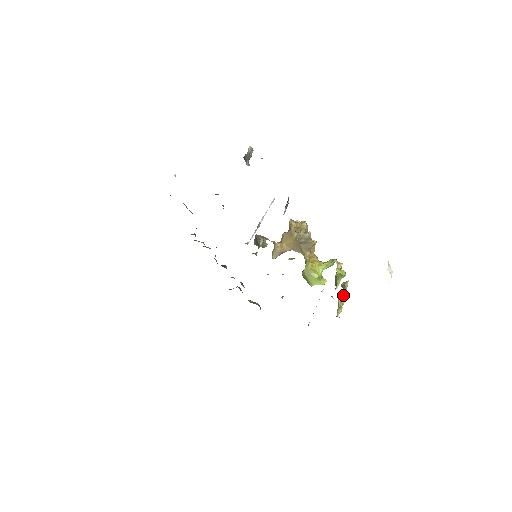
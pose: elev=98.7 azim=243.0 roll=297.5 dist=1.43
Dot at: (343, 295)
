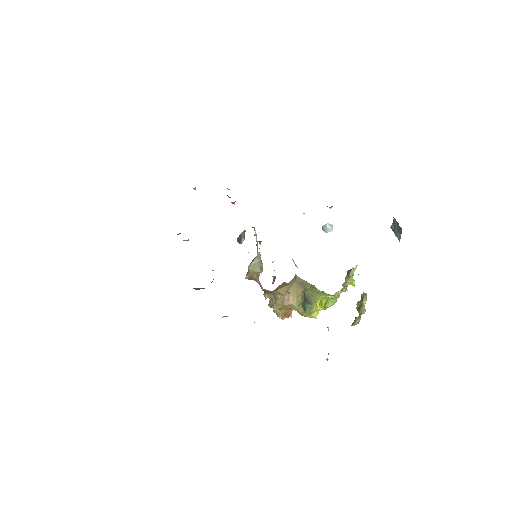
Dot at: occluded
